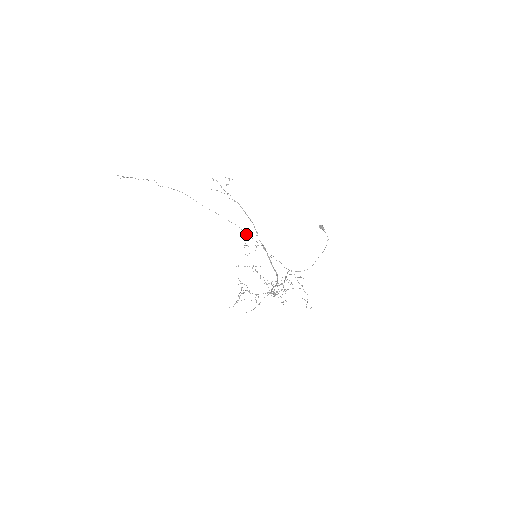
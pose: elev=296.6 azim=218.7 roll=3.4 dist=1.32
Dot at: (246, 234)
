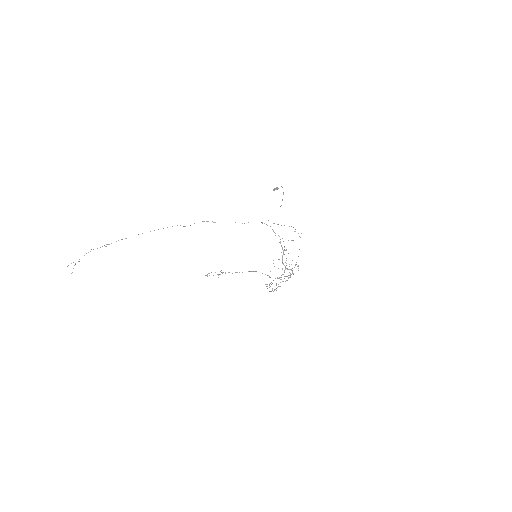
Dot at: occluded
